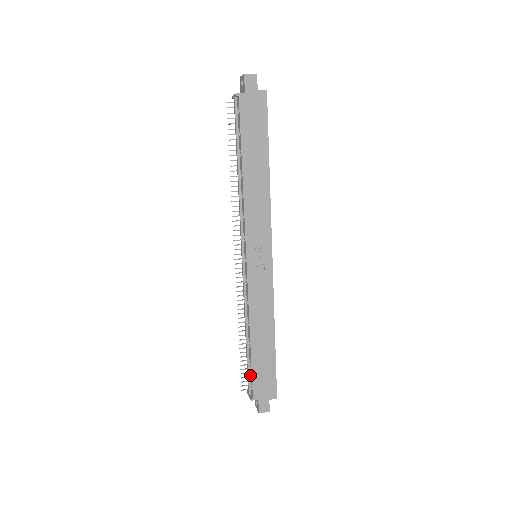
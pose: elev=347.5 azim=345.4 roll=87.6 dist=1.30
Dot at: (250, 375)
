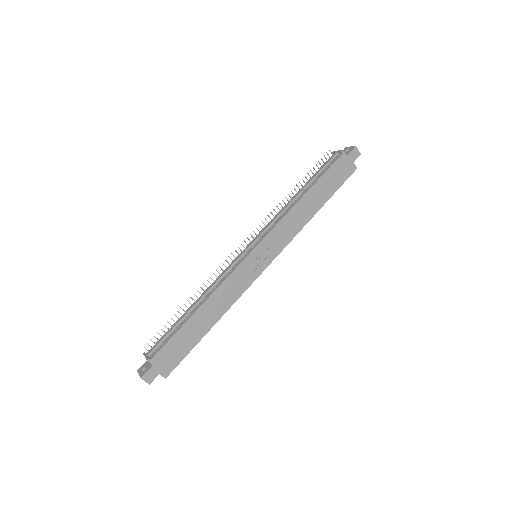
Dot at: (166, 339)
